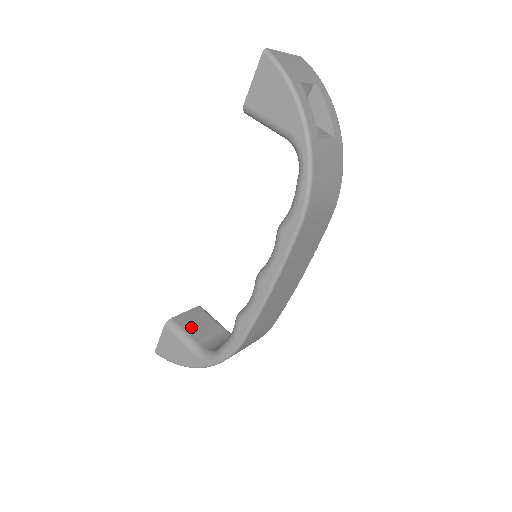
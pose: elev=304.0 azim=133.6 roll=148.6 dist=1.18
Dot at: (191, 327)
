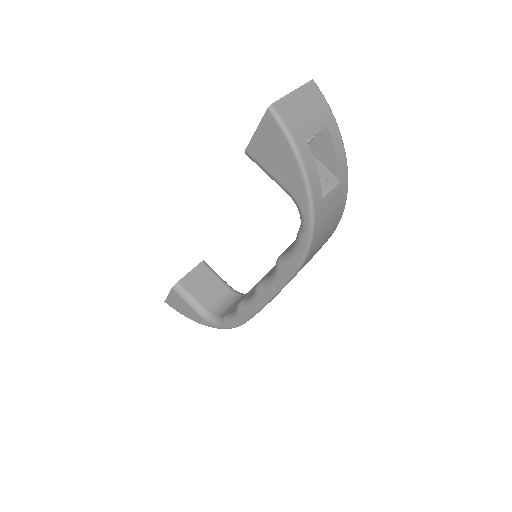
Dot at: (196, 289)
